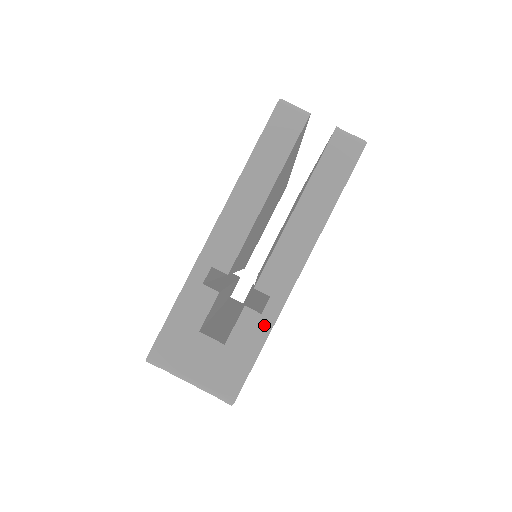
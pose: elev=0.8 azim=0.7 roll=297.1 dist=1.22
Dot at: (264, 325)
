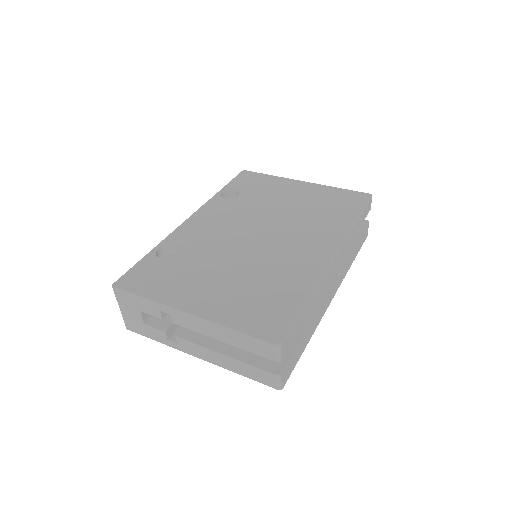
Dot at: (164, 341)
